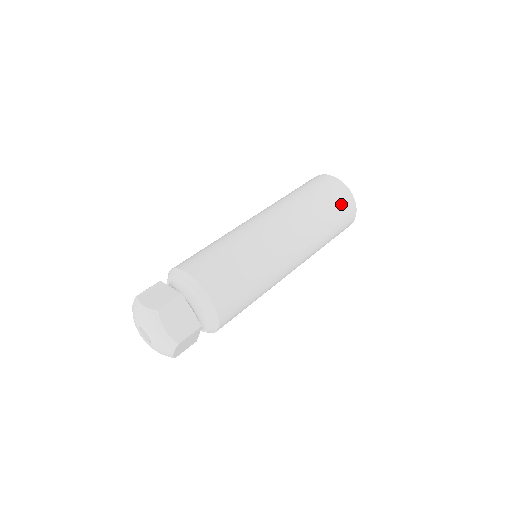
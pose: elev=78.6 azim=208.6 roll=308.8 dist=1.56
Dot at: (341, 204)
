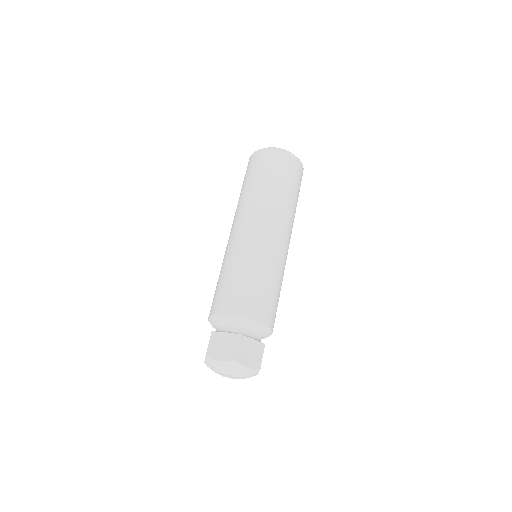
Dot at: (292, 171)
